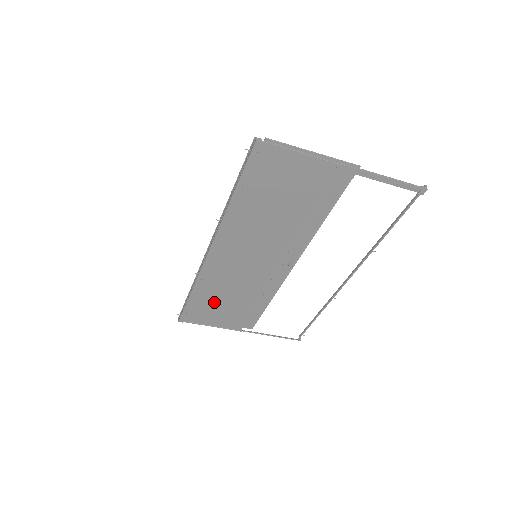
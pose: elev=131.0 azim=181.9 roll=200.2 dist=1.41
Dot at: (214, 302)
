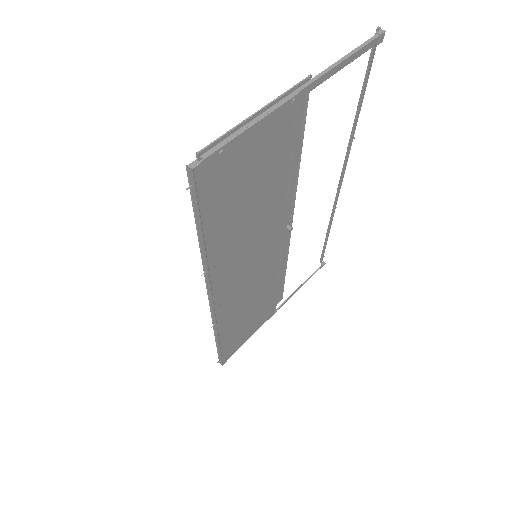
Dot at: (242, 322)
